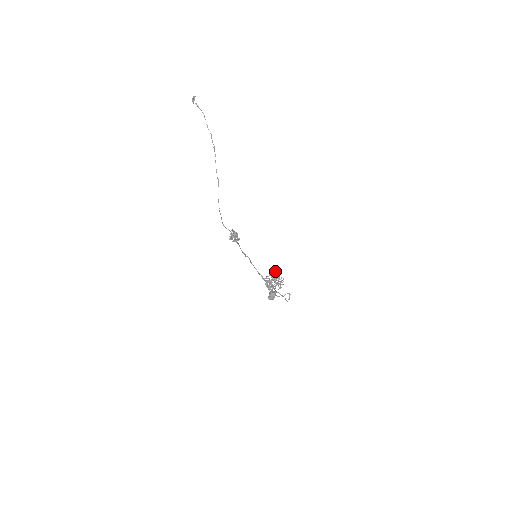
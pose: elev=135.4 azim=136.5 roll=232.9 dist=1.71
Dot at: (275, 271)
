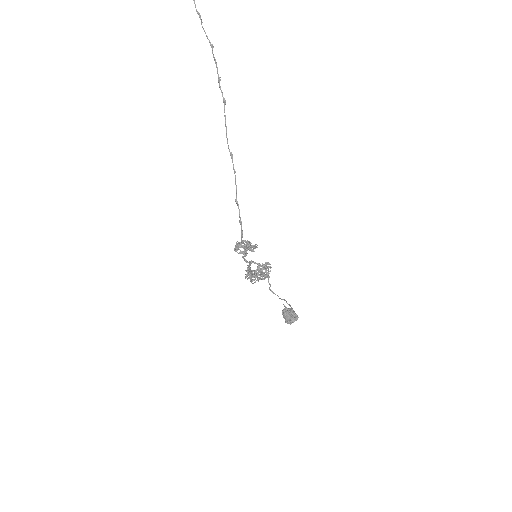
Dot at: (268, 263)
